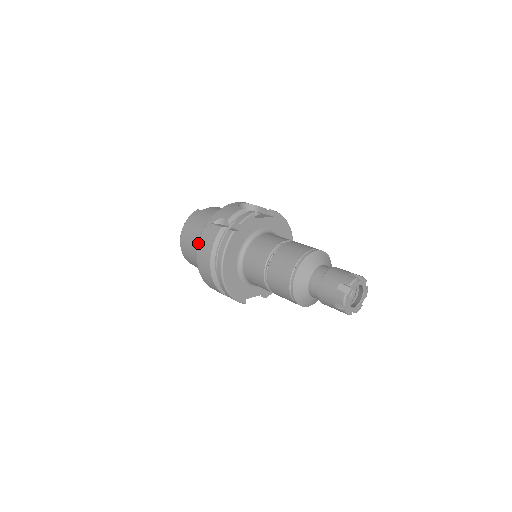
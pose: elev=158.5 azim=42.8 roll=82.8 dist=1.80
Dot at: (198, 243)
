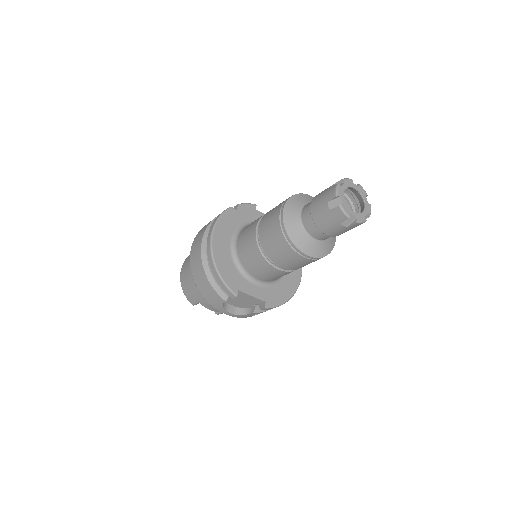
Dot at: (195, 237)
